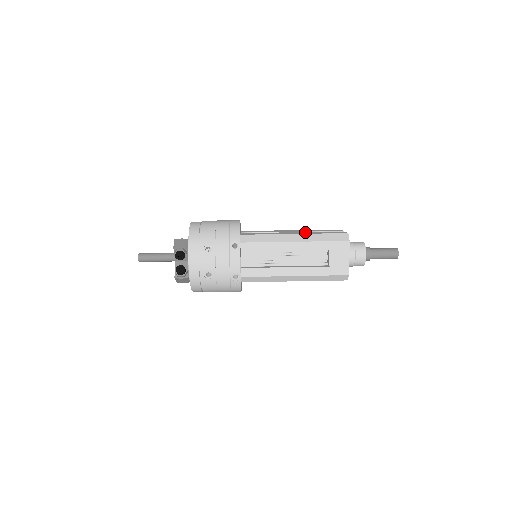
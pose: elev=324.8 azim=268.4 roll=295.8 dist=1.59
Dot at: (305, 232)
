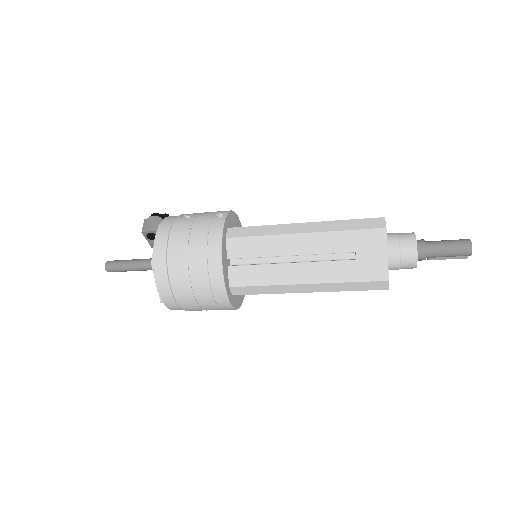
Dot at: occluded
